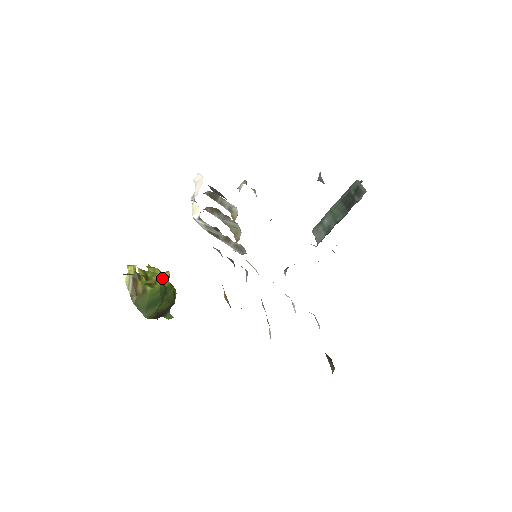
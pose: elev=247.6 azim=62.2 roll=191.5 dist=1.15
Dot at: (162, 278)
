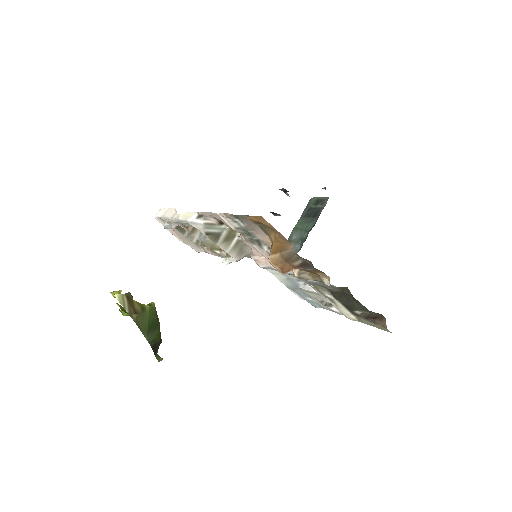
Dot at: occluded
